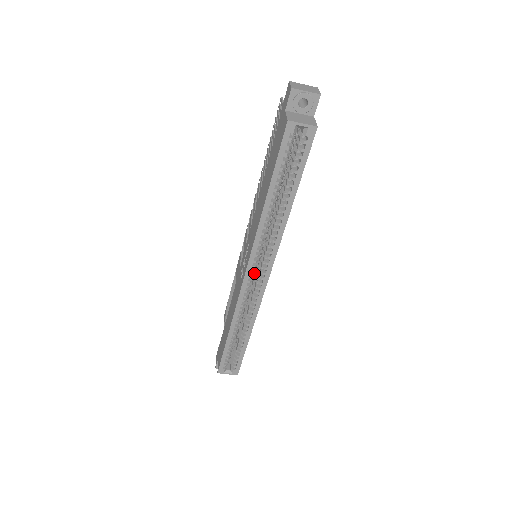
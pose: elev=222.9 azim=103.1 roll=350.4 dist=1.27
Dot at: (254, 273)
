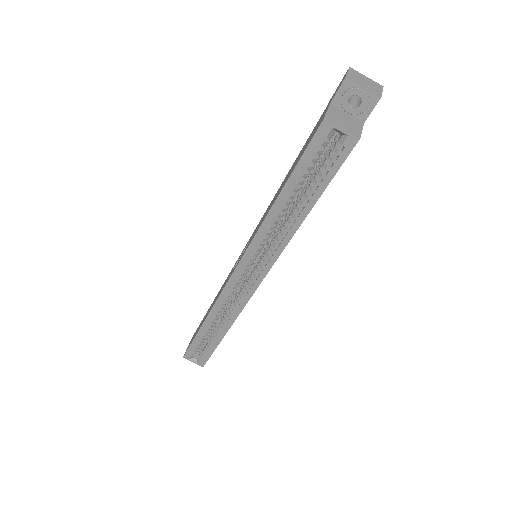
Dot at: (245, 275)
